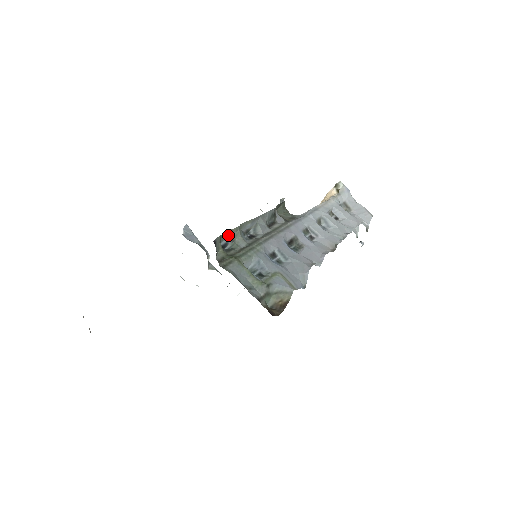
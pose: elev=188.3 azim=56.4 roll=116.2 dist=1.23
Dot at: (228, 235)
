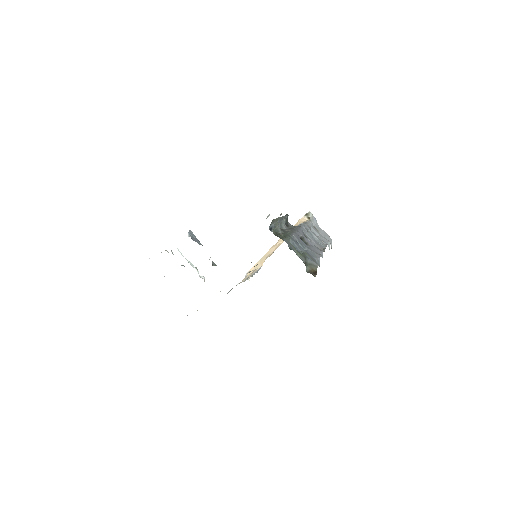
Dot at: (273, 222)
